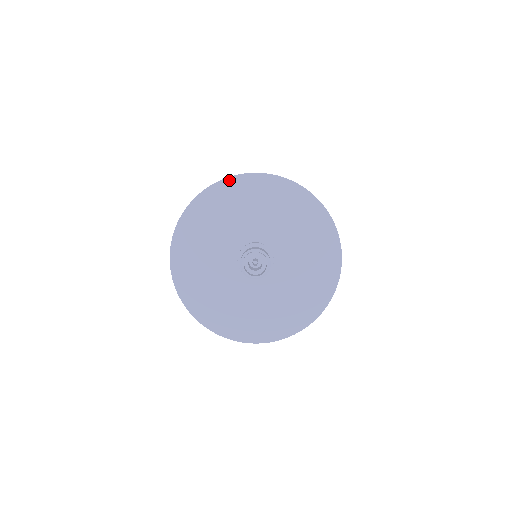
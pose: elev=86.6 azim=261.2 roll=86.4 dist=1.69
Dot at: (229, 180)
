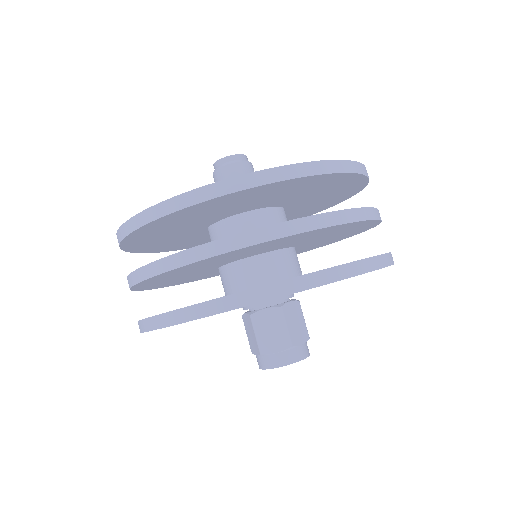
Dot at: occluded
